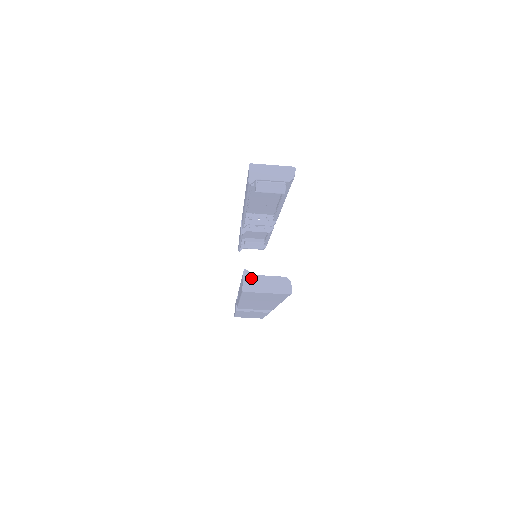
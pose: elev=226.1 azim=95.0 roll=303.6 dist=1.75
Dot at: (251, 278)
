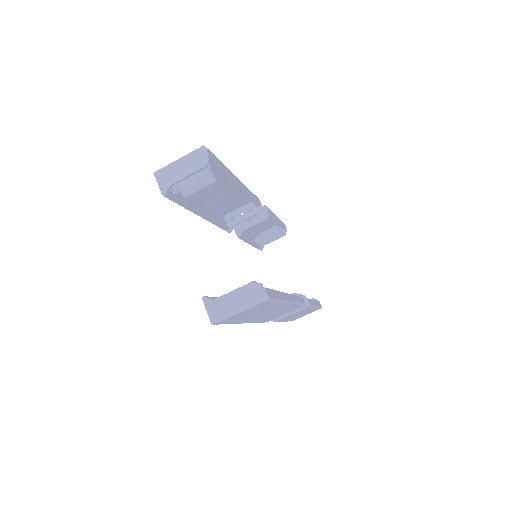
Dot at: (214, 304)
